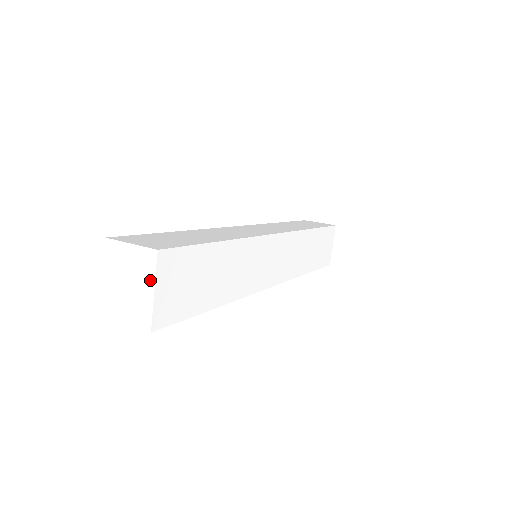
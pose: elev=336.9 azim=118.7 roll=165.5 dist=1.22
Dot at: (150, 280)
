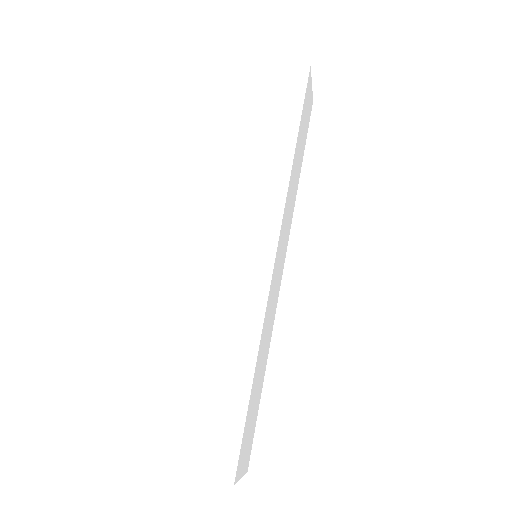
Dot at: occluded
